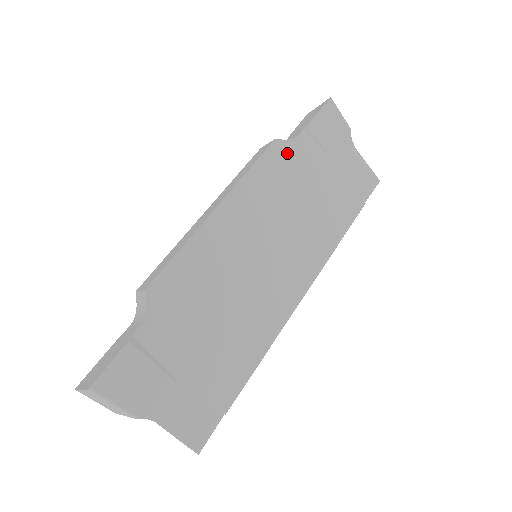
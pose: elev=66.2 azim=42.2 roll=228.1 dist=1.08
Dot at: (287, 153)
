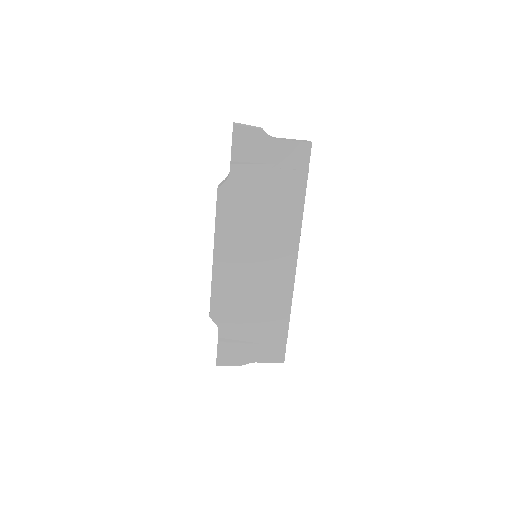
Dot at: (230, 190)
